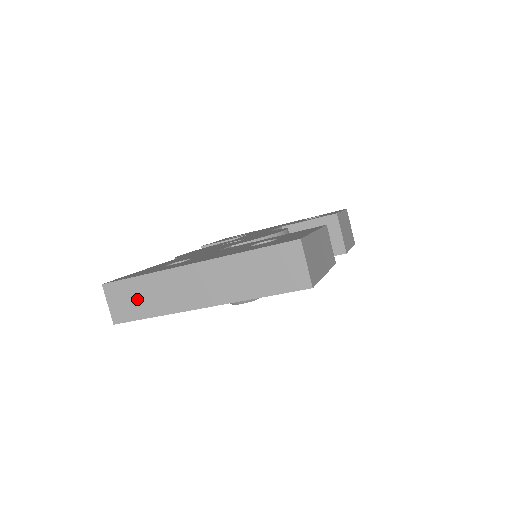
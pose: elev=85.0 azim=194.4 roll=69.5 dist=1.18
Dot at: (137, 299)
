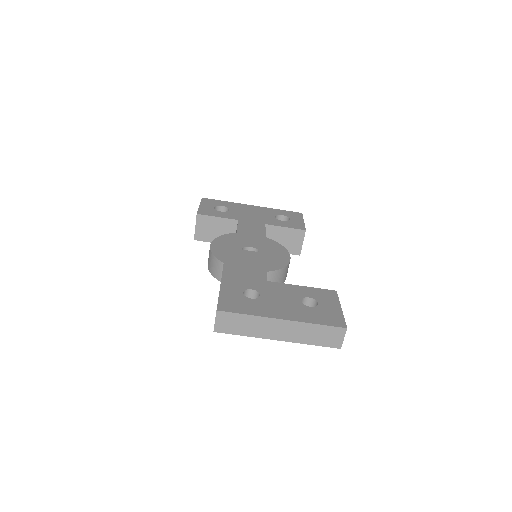
Dot at: (238, 325)
